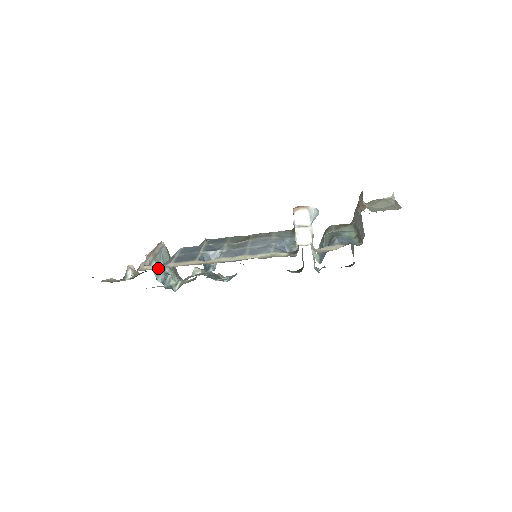
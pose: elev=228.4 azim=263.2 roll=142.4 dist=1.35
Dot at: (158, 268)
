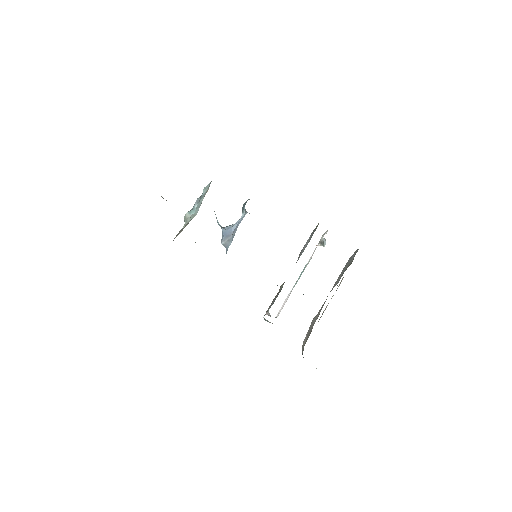
Dot at: occluded
